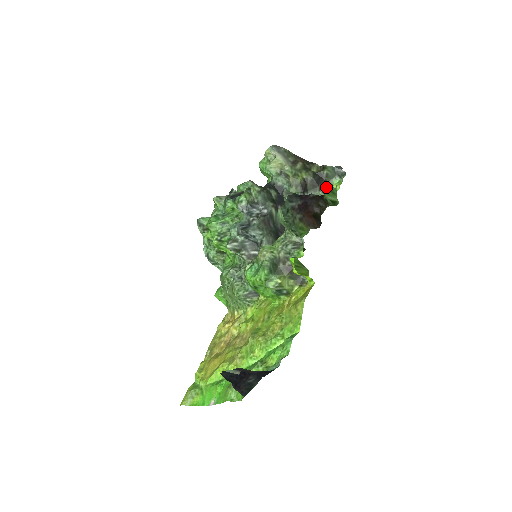
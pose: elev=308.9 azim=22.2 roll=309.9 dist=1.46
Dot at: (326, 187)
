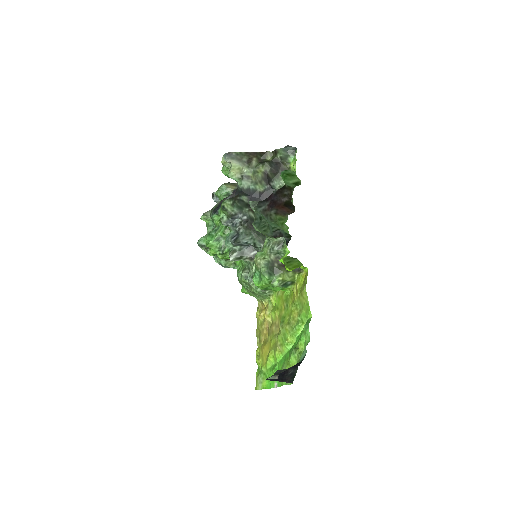
Dot at: (284, 174)
